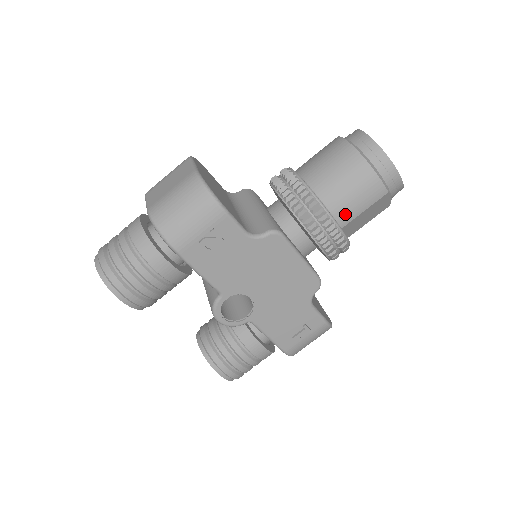
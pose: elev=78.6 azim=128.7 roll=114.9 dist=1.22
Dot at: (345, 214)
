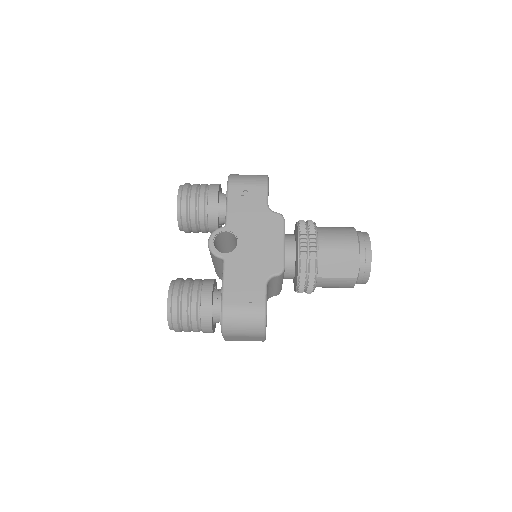
Dot at: (326, 243)
